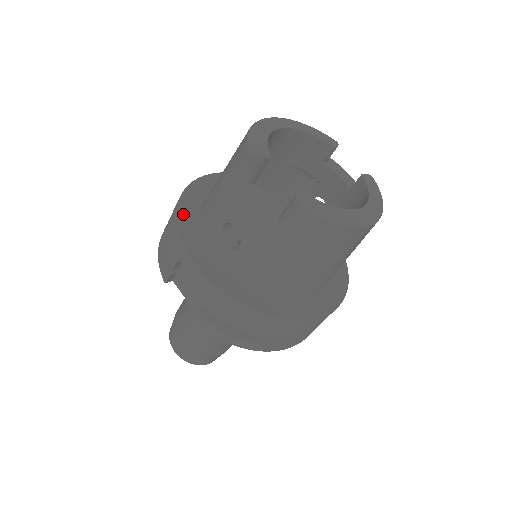
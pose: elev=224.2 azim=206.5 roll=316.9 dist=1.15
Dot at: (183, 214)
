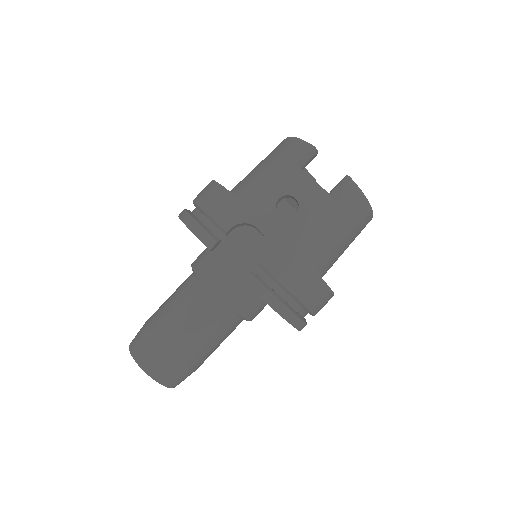
Dot at: occluded
